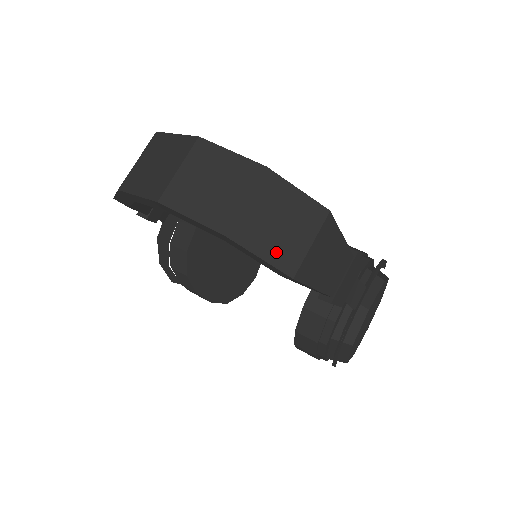
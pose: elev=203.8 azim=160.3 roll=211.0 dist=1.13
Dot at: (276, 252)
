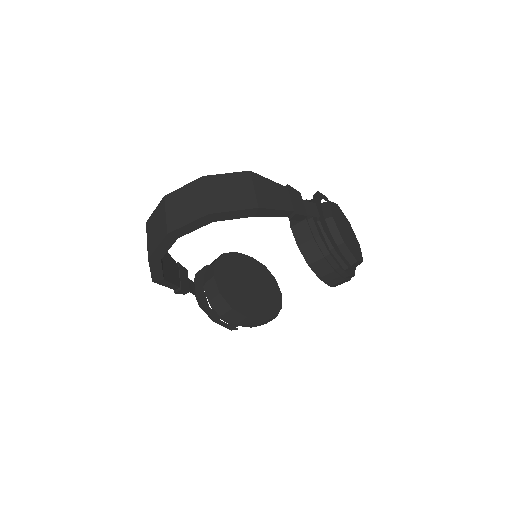
Dot at: (239, 203)
